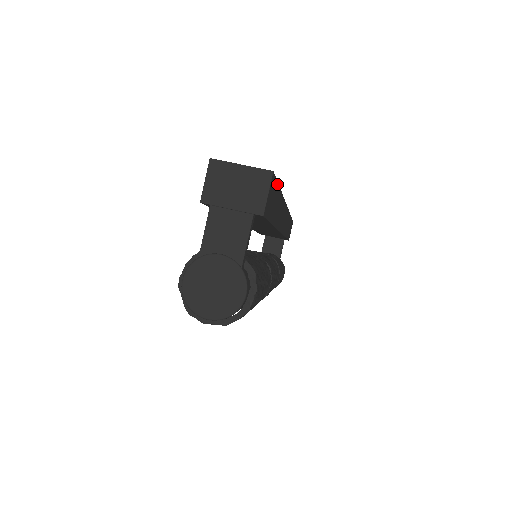
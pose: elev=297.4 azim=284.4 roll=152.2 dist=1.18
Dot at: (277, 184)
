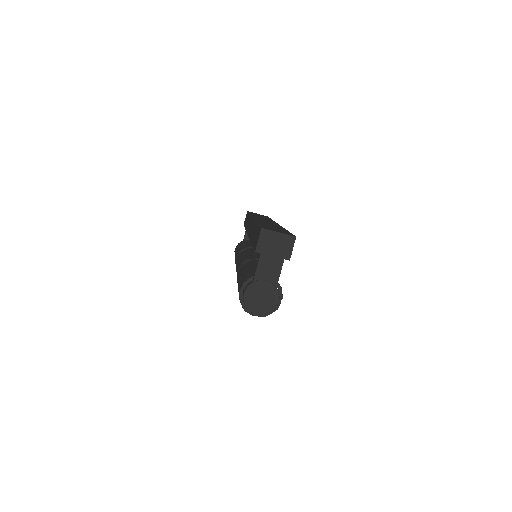
Dot at: occluded
